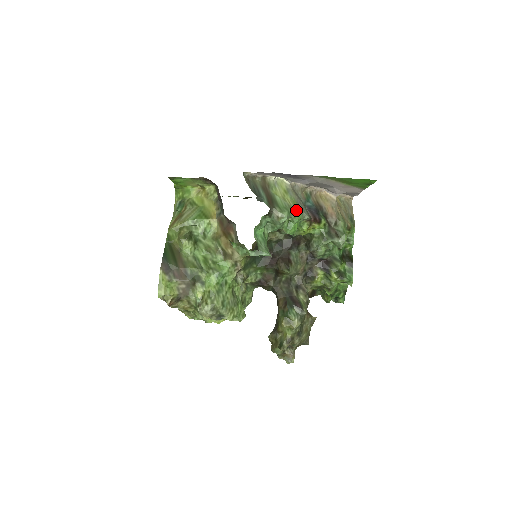
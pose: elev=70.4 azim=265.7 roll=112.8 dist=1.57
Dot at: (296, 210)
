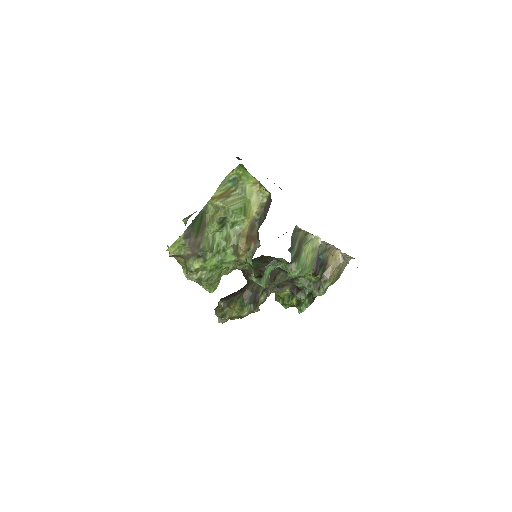
Dot at: (308, 269)
